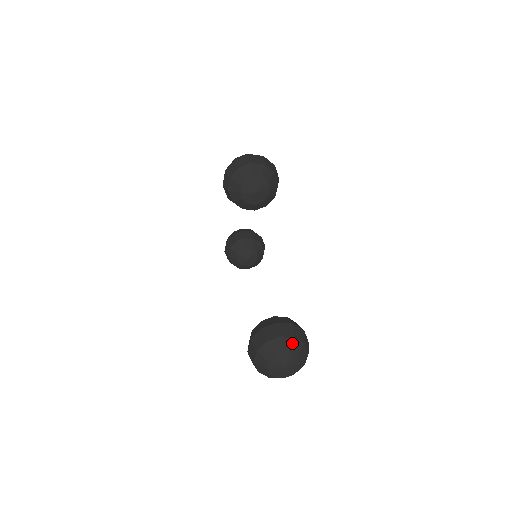
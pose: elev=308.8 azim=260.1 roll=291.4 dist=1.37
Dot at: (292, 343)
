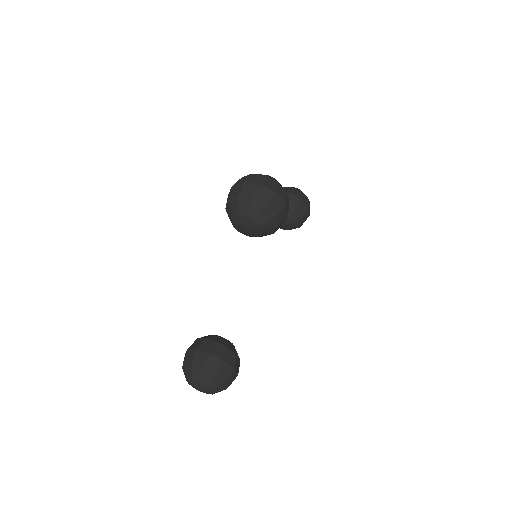
Dot at: (211, 378)
